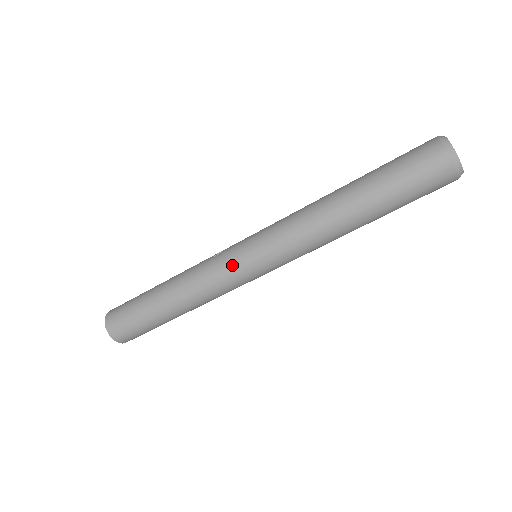
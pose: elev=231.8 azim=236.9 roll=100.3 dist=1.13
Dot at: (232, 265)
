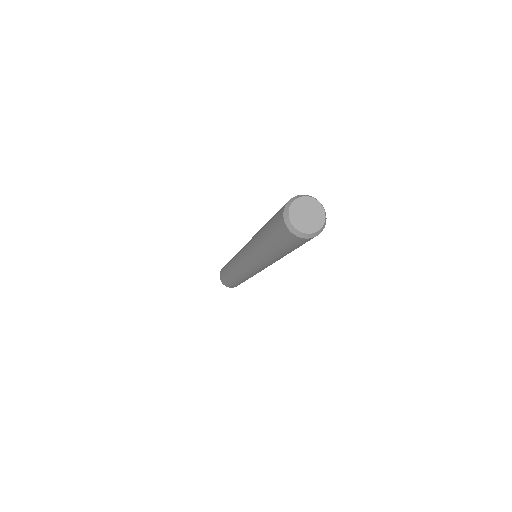
Dot at: (238, 261)
